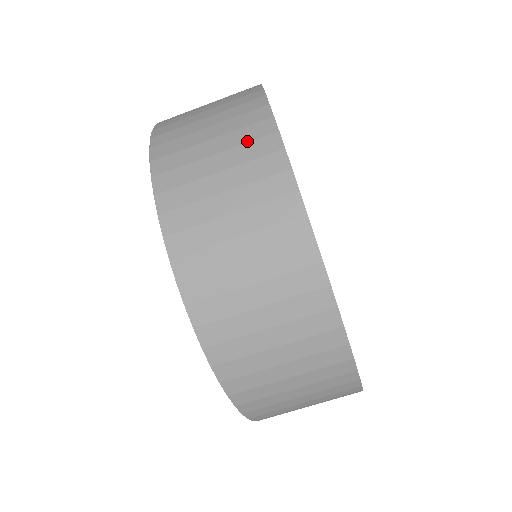
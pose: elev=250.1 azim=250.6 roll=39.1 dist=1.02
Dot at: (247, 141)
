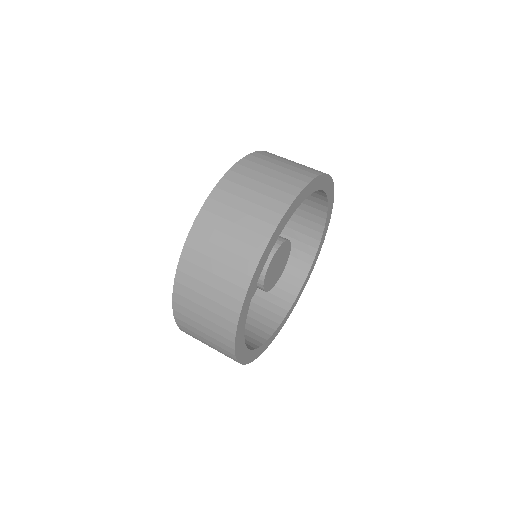
Dot at: (293, 176)
